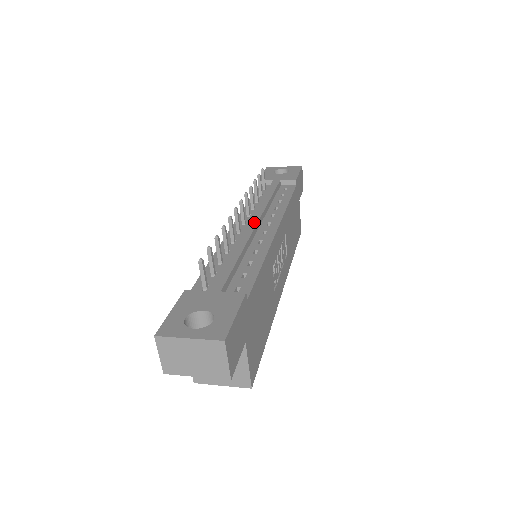
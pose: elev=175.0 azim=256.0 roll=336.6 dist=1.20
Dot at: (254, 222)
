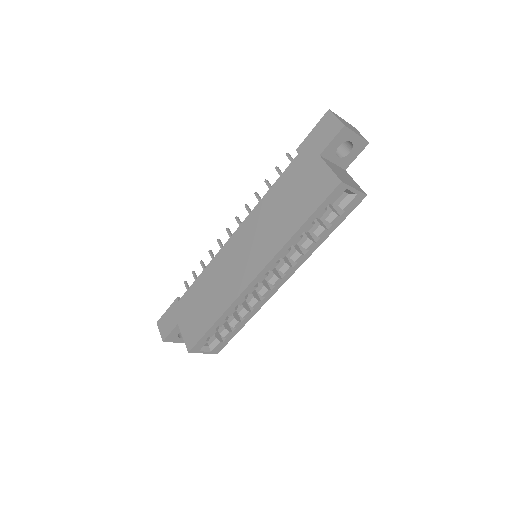
Dot at: occluded
